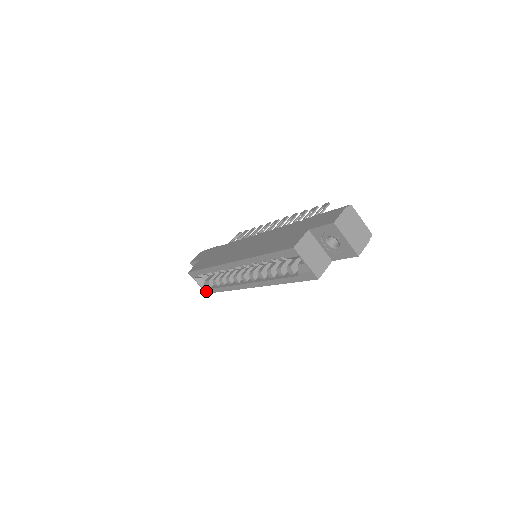
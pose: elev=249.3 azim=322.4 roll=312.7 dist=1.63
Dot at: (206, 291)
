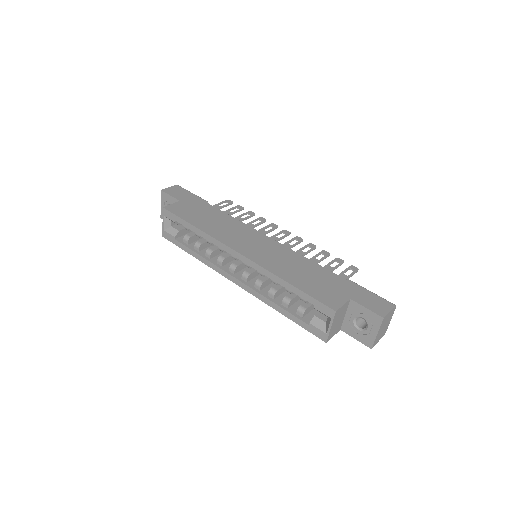
Dot at: (165, 235)
